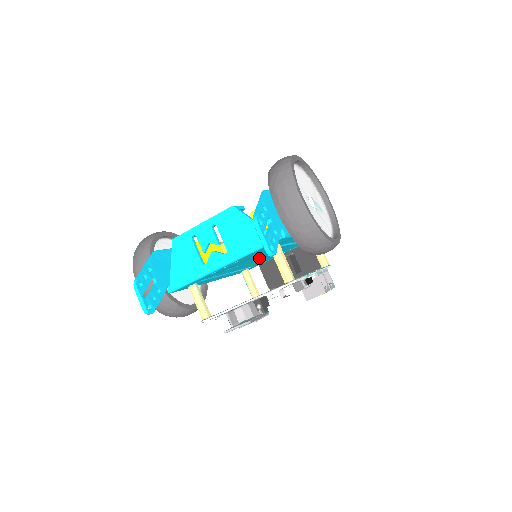
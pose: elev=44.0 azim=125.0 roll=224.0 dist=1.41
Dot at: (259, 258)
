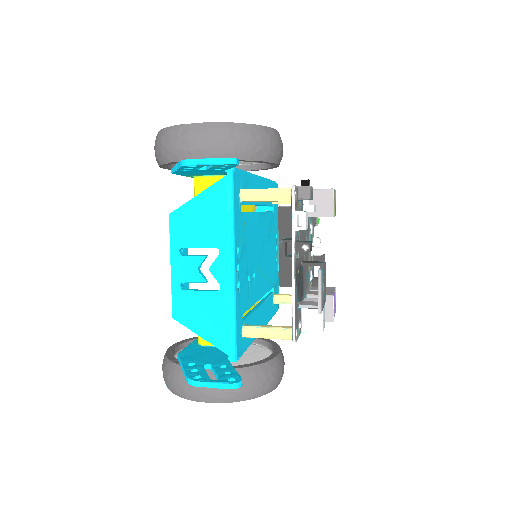
Dot at: (260, 253)
